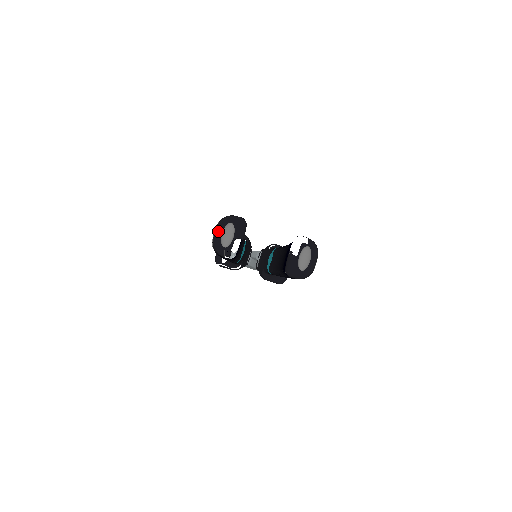
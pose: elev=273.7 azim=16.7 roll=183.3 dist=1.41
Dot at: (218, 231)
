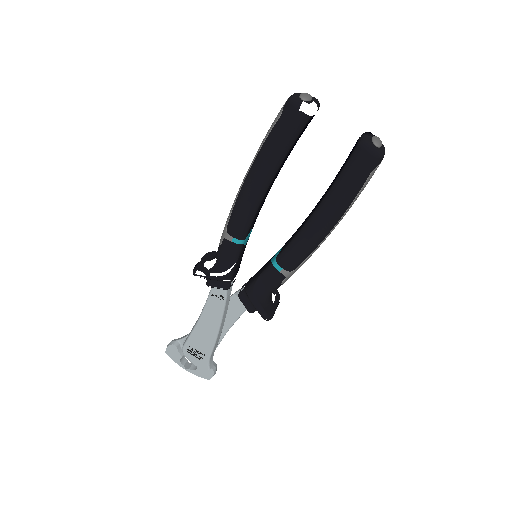
Dot at: (295, 94)
